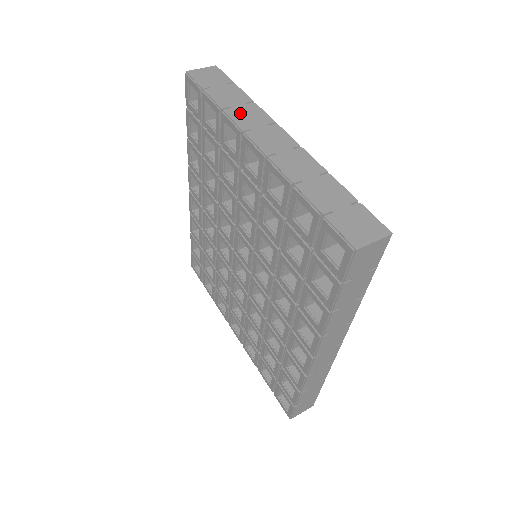
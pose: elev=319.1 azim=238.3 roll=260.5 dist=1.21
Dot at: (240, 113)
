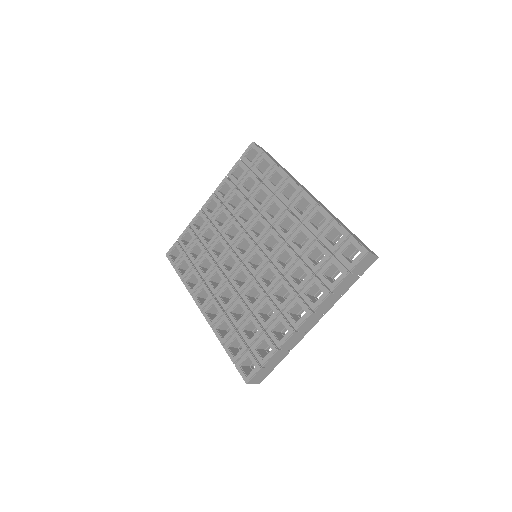
Dot at: occluded
